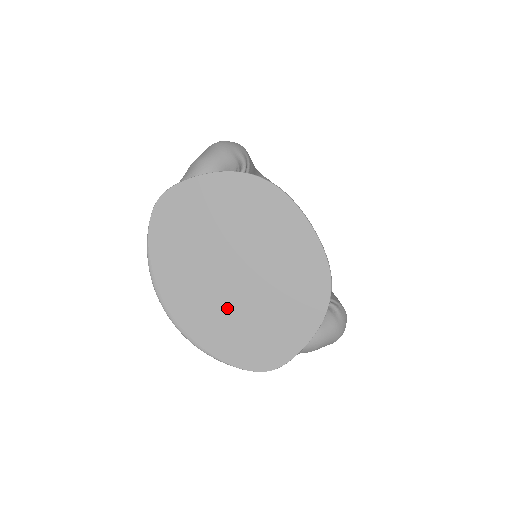
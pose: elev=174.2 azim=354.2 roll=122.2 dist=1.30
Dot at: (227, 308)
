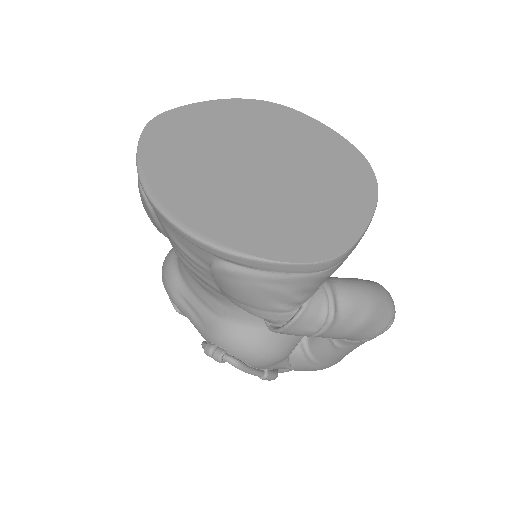
Dot at: (251, 199)
